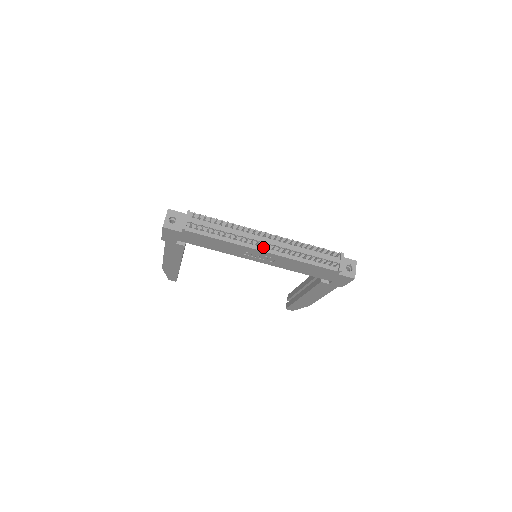
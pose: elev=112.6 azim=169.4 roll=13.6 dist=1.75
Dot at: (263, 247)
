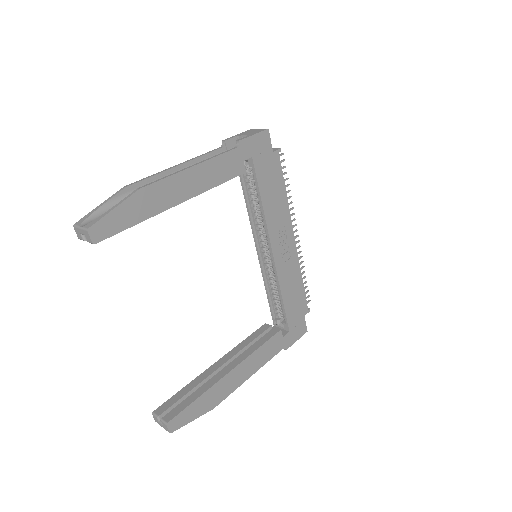
Dot at: occluded
